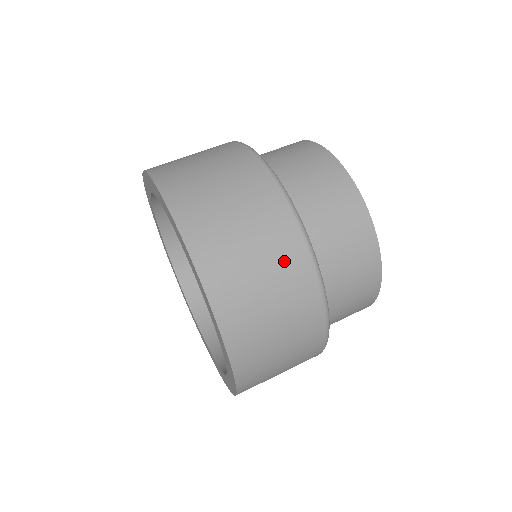
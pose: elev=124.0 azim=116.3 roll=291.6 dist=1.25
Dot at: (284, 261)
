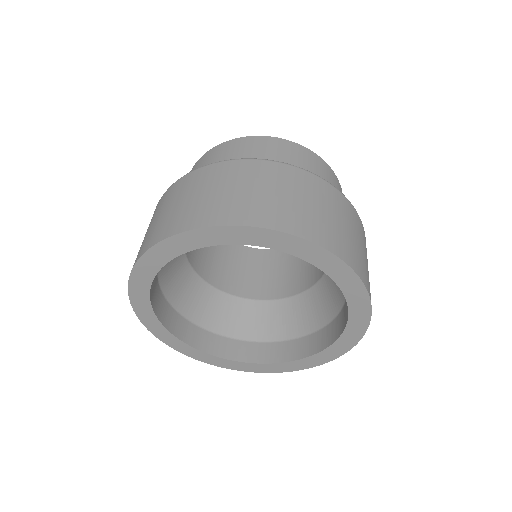
Dot at: (318, 192)
